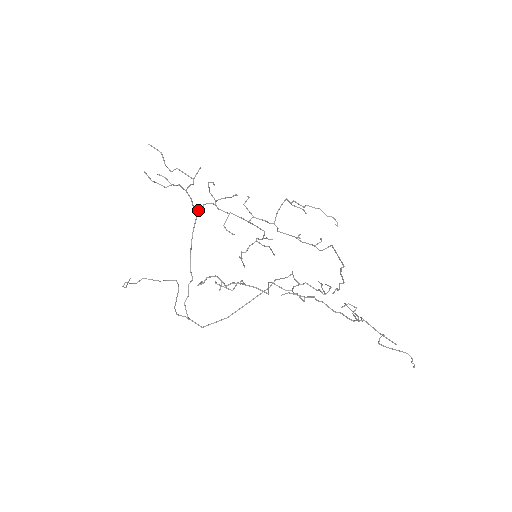
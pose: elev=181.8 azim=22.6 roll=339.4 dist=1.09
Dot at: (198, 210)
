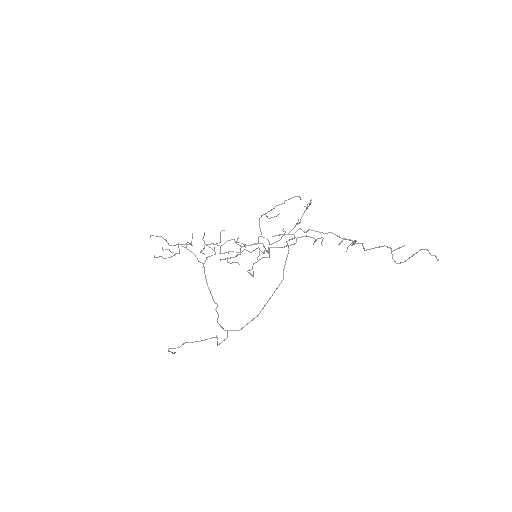
Dot at: (204, 263)
